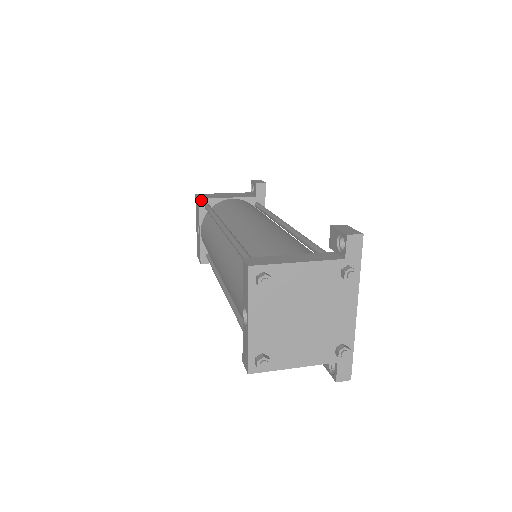
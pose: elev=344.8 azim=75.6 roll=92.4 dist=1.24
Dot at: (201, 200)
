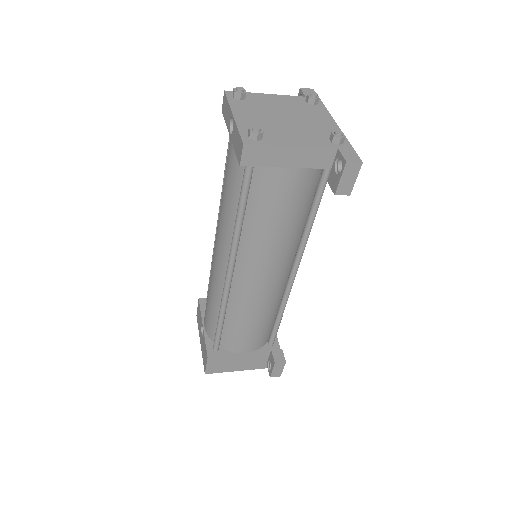
Dot at: (201, 300)
